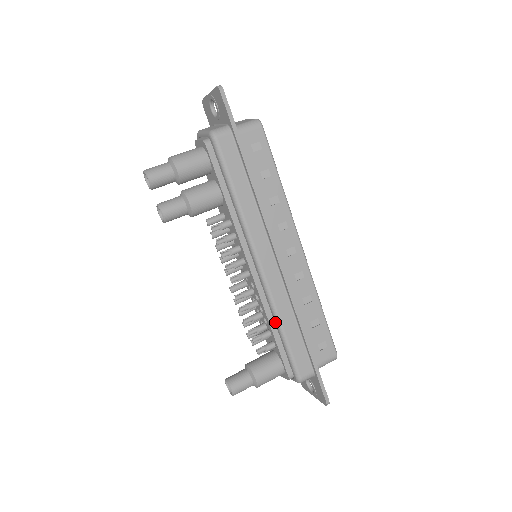
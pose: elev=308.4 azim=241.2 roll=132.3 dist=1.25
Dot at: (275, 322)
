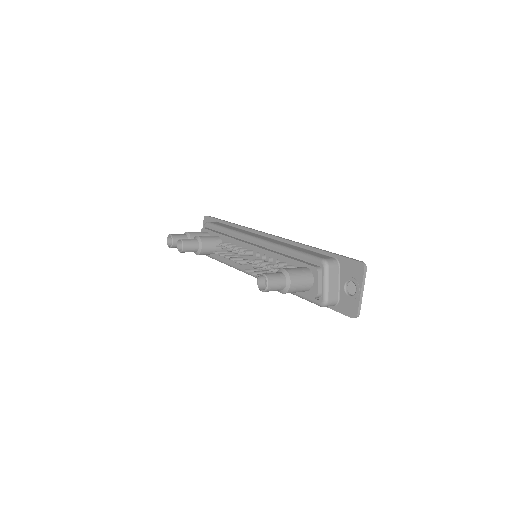
Dot at: (282, 251)
